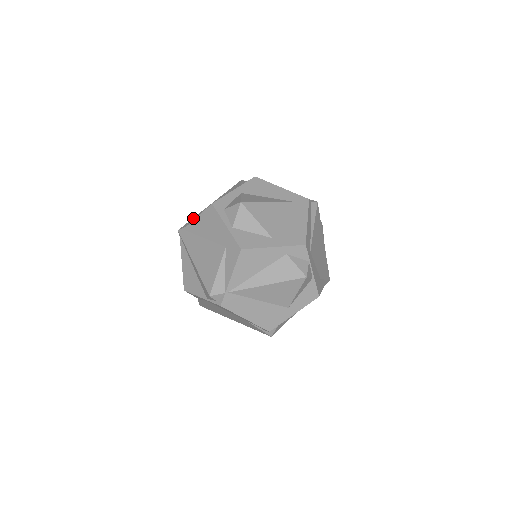
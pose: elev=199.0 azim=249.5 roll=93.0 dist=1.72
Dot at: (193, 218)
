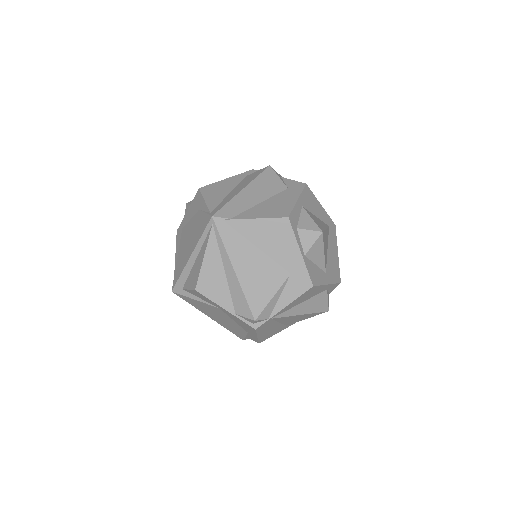
Dot at: (229, 204)
